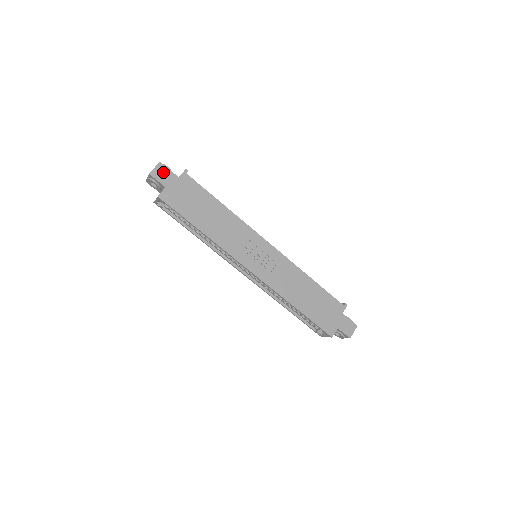
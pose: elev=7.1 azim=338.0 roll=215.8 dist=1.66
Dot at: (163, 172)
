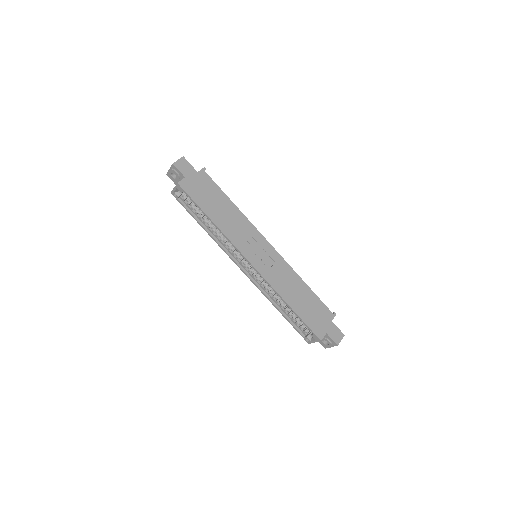
Dot at: (185, 165)
